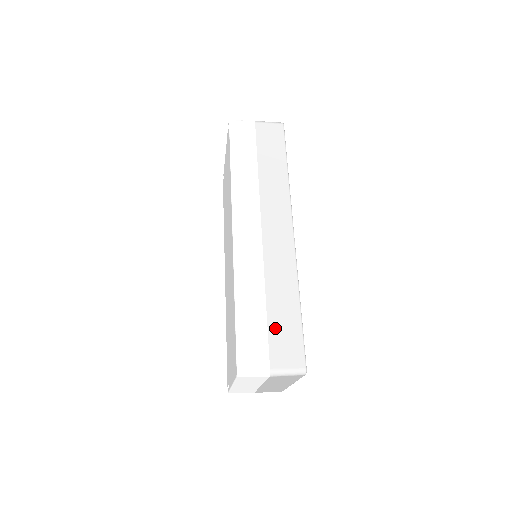
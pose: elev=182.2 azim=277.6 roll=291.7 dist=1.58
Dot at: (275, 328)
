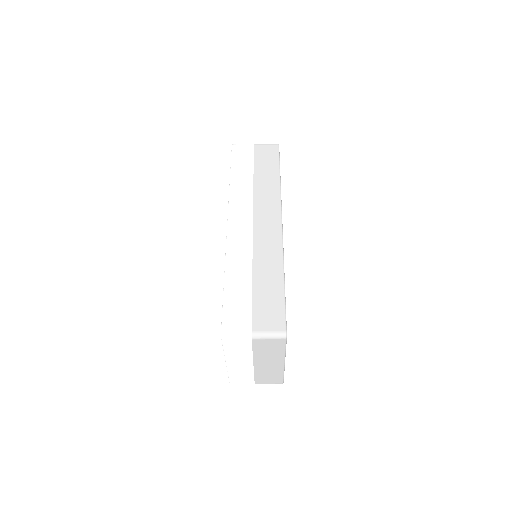
Dot at: (259, 298)
